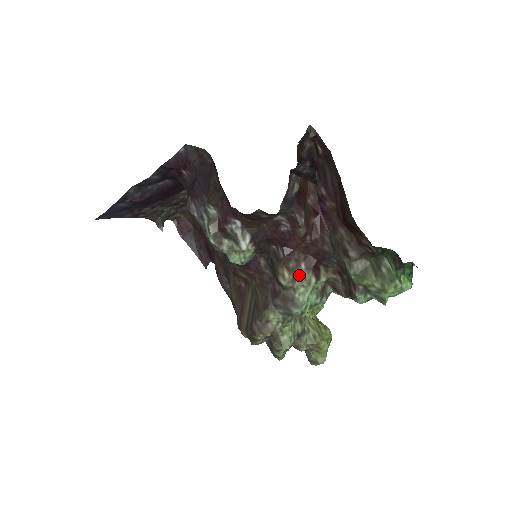
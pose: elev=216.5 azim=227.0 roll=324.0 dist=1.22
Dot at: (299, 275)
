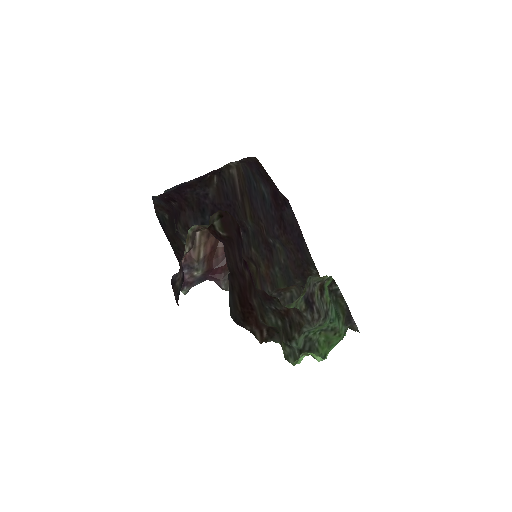
Dot at: occluded
